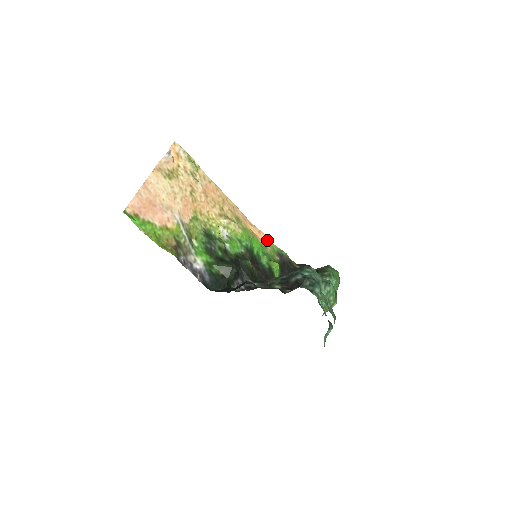
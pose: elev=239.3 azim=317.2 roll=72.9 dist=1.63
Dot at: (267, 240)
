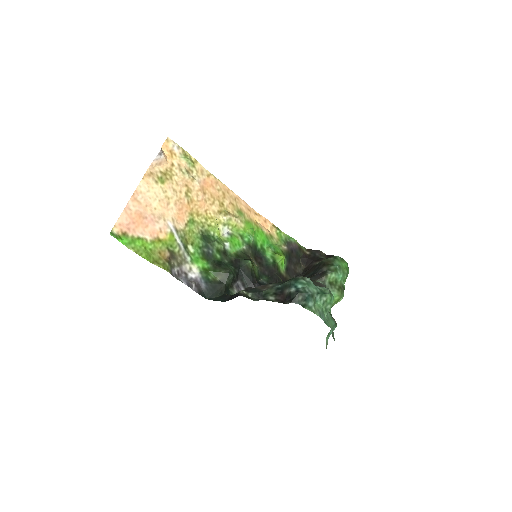
Dot at: (274, 229)
